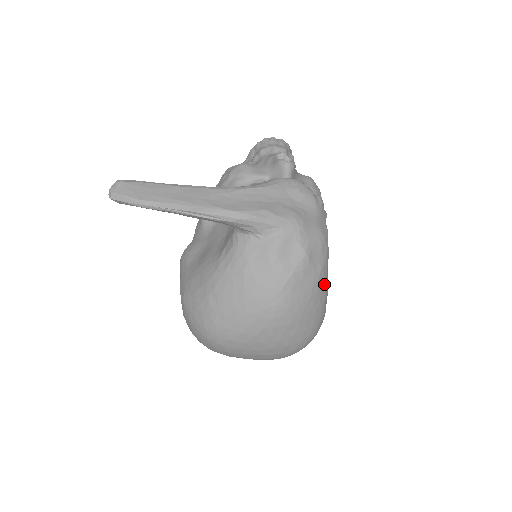
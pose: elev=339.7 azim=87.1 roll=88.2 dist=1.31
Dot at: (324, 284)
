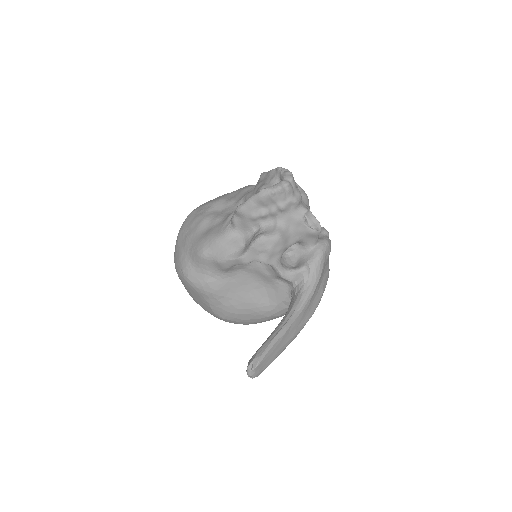
Dot at: occluded
